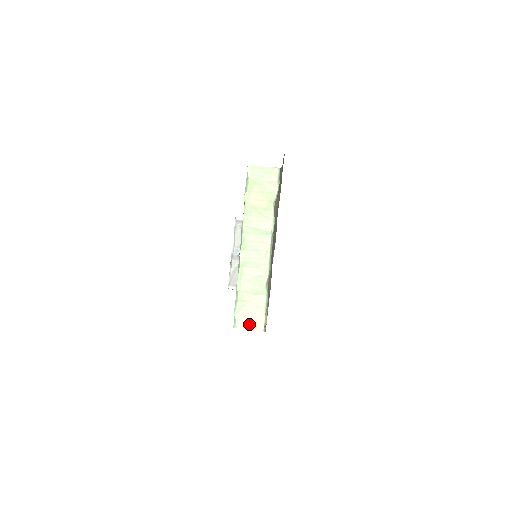
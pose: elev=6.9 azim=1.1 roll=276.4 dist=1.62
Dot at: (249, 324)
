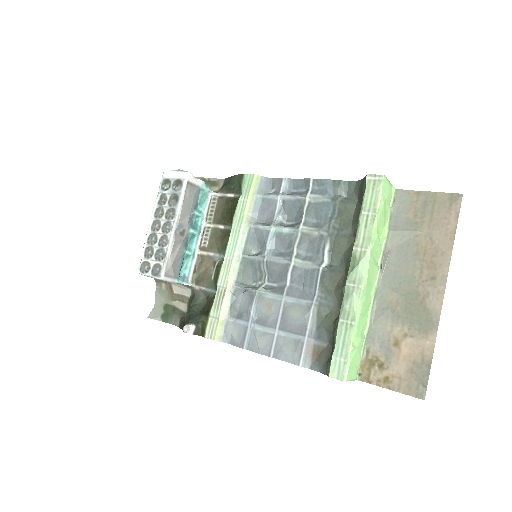
Dot at: (353, 374)
